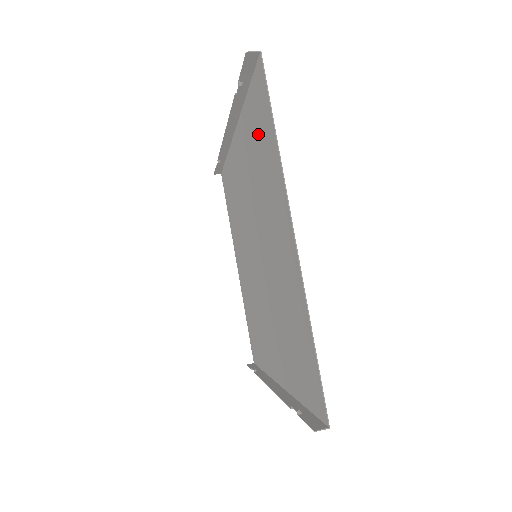
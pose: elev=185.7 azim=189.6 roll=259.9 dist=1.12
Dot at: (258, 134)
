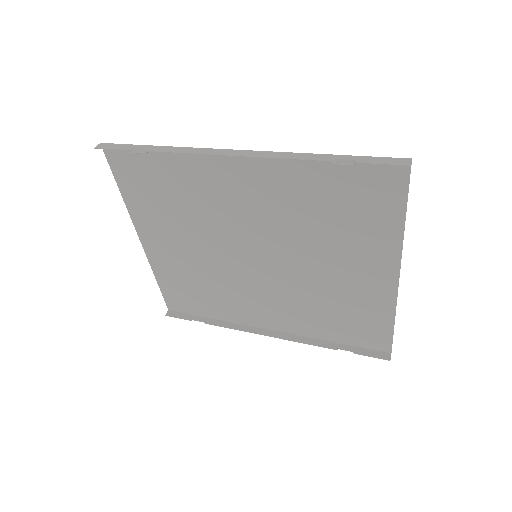
Dot at: (350, 197)
